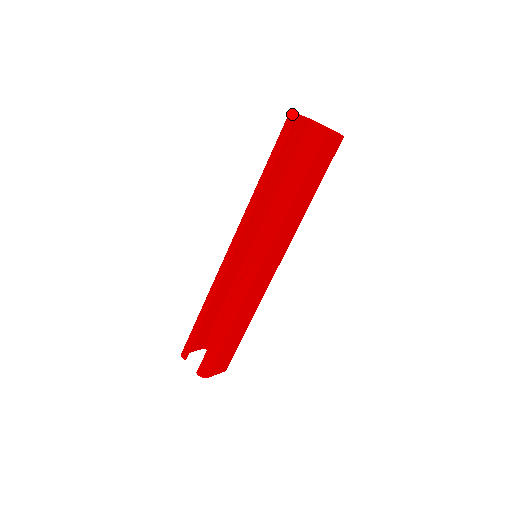
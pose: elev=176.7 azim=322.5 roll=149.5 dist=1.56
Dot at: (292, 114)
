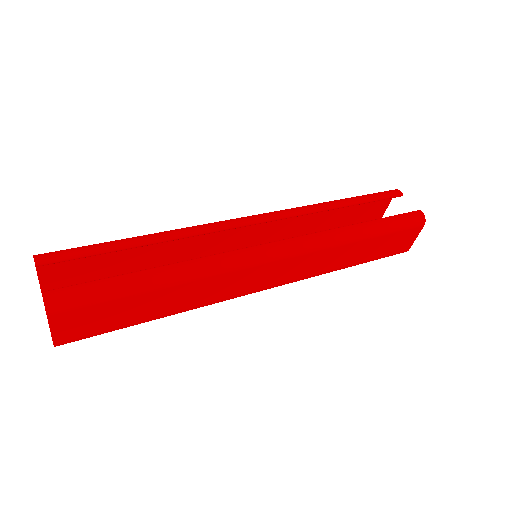
Dot at: (400, 191)
